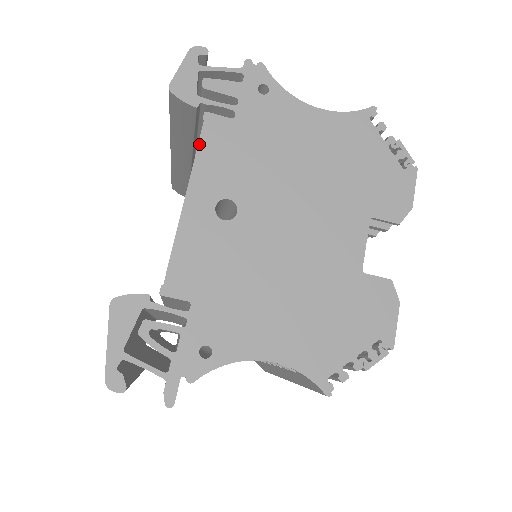
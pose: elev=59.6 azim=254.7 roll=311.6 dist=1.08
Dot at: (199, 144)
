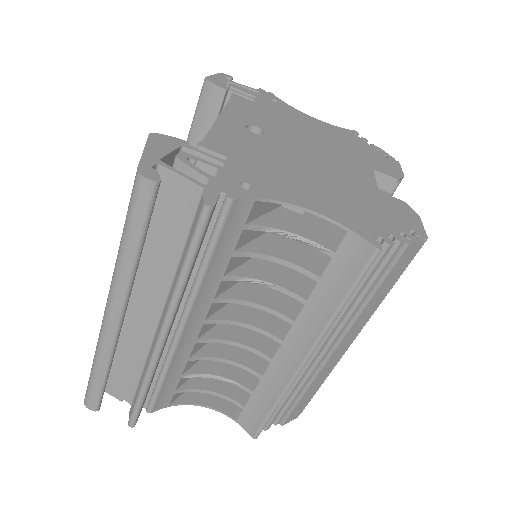
Dot at: (229, 101)
